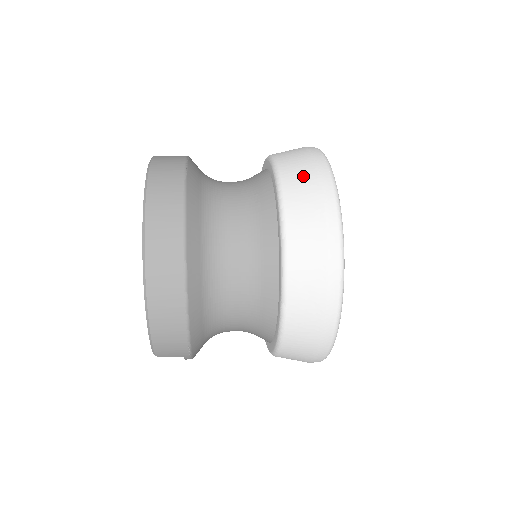
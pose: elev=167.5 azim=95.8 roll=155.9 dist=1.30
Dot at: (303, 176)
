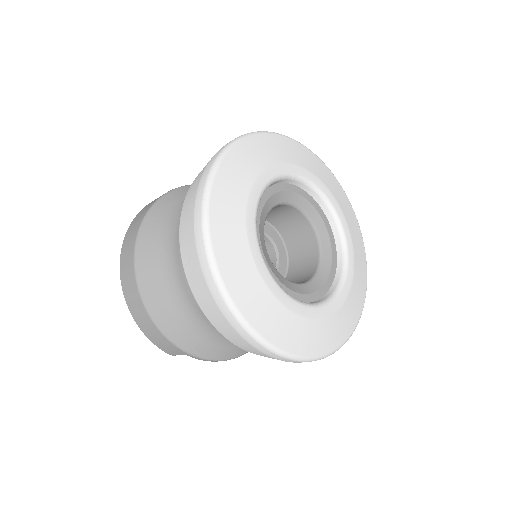
Dot at: occluded
